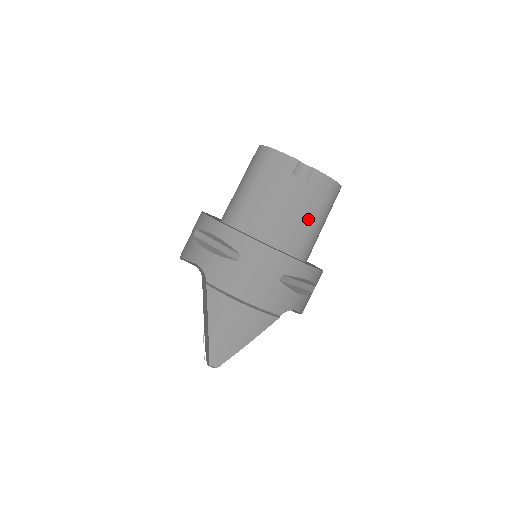
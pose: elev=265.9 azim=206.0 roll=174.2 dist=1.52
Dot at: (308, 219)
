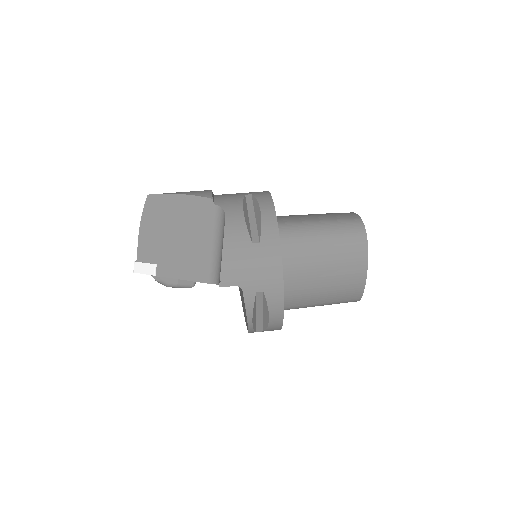
Dot at: (313, 218)
